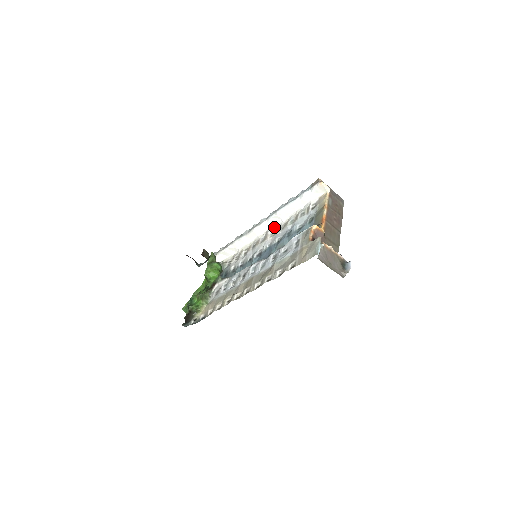
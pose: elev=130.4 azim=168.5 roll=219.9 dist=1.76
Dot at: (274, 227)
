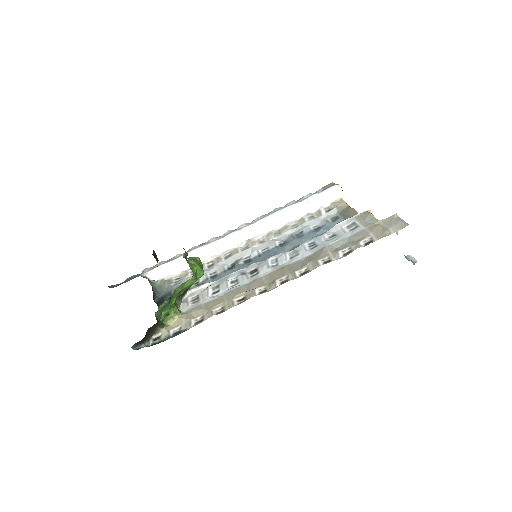
Dot at: (261, 234)
